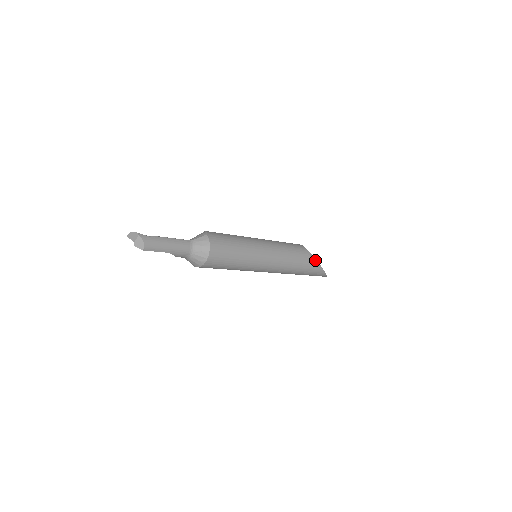
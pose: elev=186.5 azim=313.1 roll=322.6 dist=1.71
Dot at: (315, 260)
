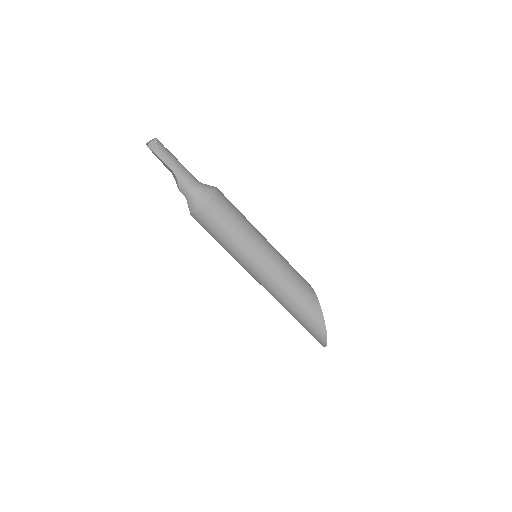
Dot at: (318, 301)
